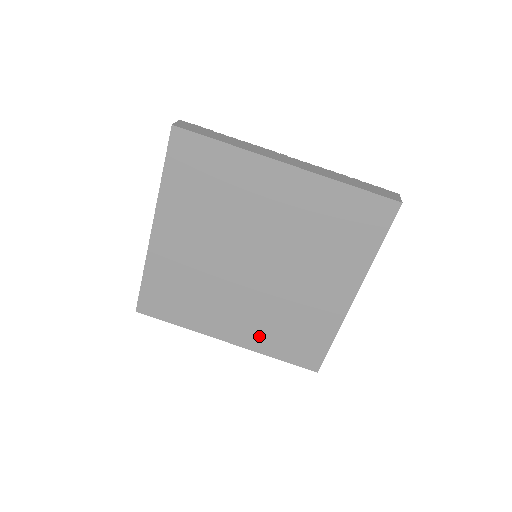
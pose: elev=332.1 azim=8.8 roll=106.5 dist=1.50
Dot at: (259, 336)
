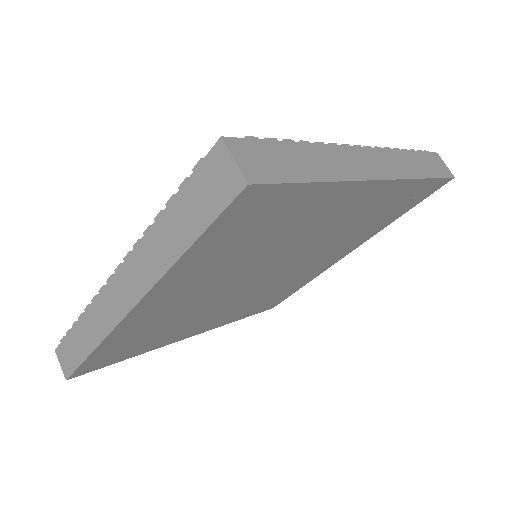
Dot at: (232, 317)
